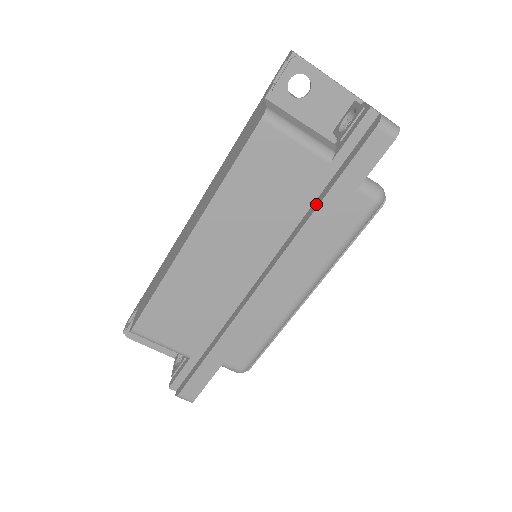
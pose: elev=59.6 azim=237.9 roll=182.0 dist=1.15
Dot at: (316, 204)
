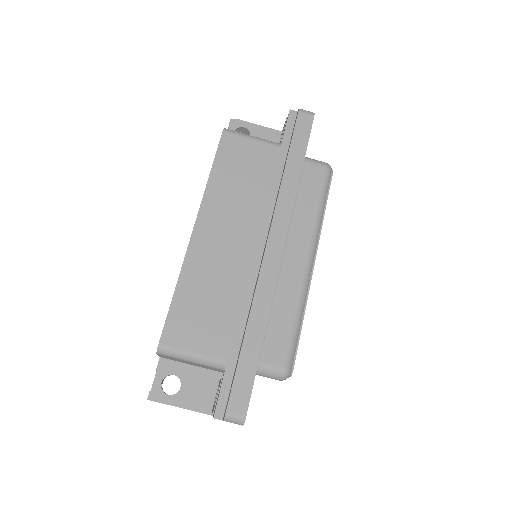
Dot at: (283, 172)
